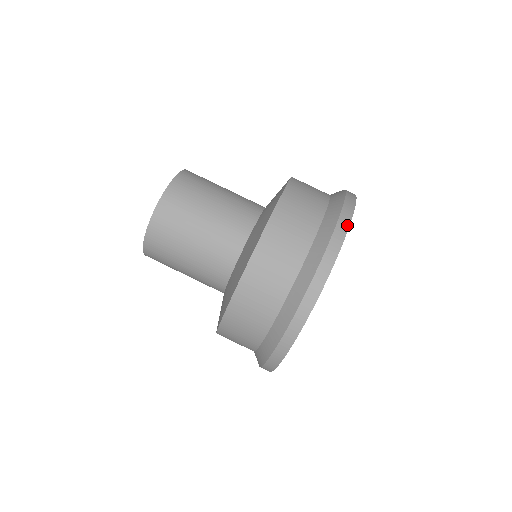
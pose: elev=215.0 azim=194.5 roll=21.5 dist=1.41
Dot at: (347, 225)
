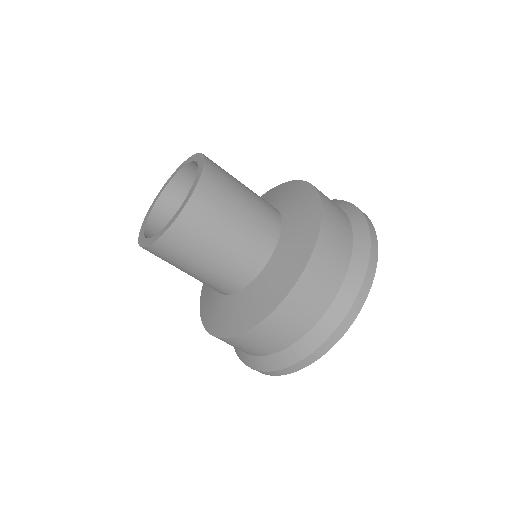
Dot at: (375, 232)
